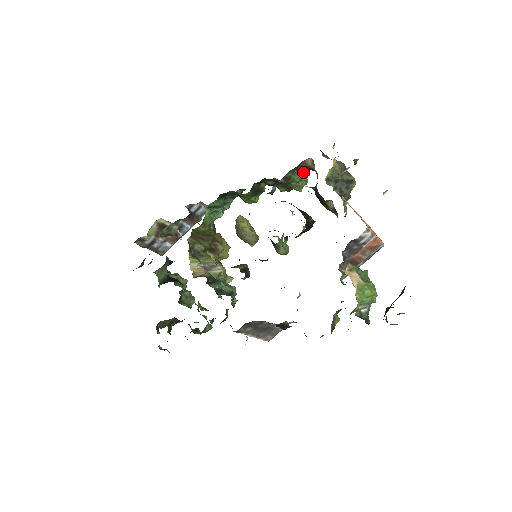
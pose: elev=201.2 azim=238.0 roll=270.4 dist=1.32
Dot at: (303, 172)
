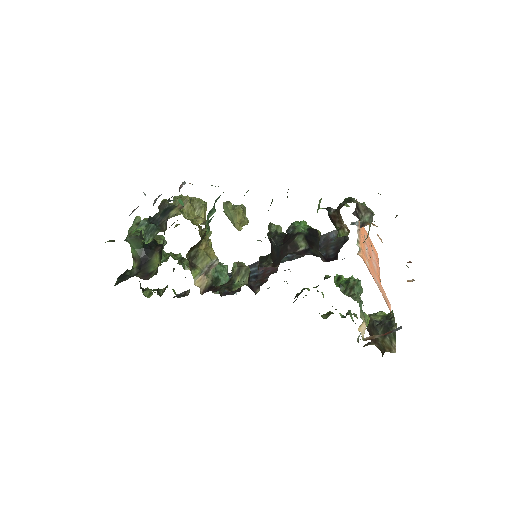
Dot at: occluded
